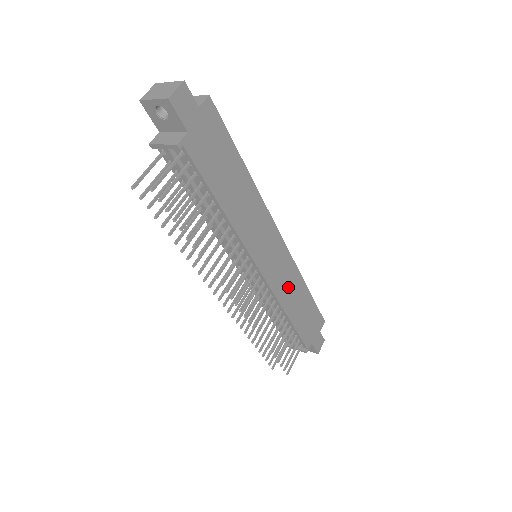
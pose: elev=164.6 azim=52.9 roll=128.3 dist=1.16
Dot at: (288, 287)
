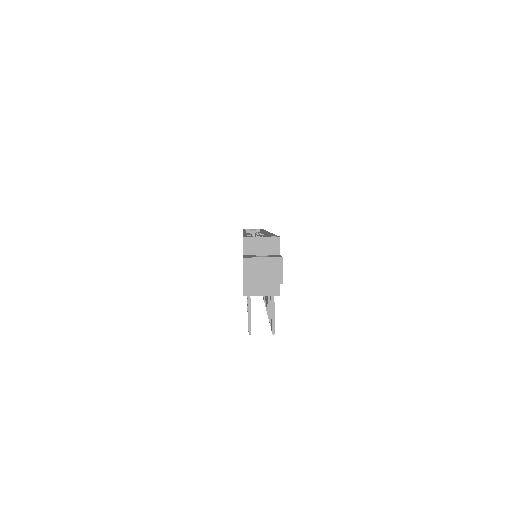
Dot at: occluded
